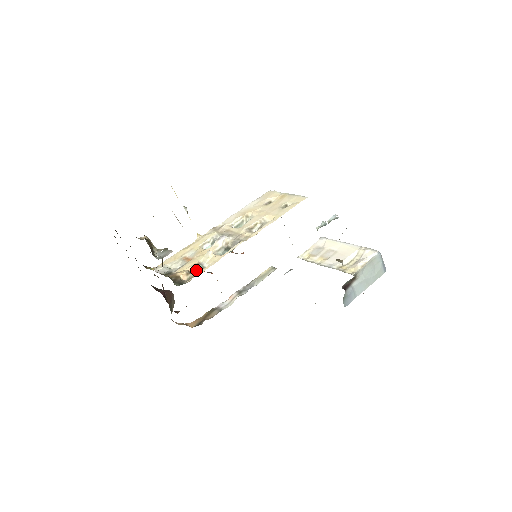
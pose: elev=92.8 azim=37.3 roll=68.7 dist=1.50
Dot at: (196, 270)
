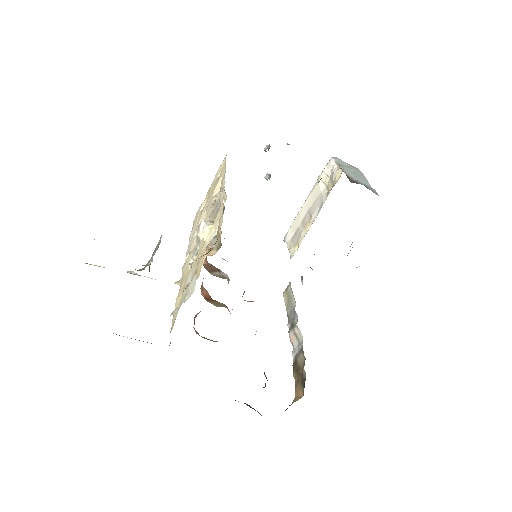
Dot at: occluded
